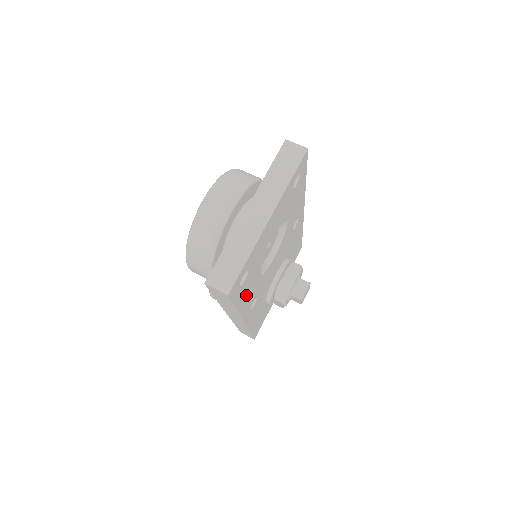
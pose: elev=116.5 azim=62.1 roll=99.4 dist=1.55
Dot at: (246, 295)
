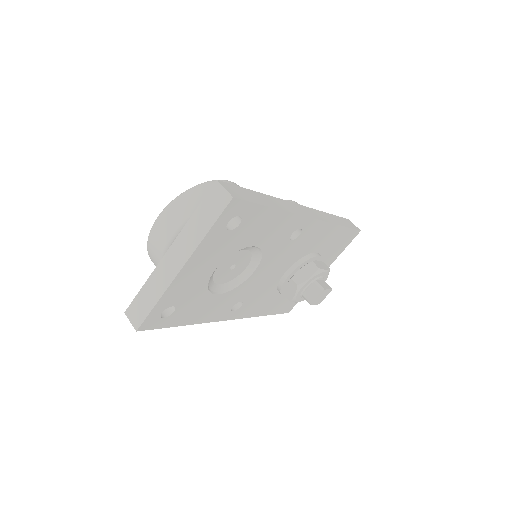
Dot at: (199, 312)
